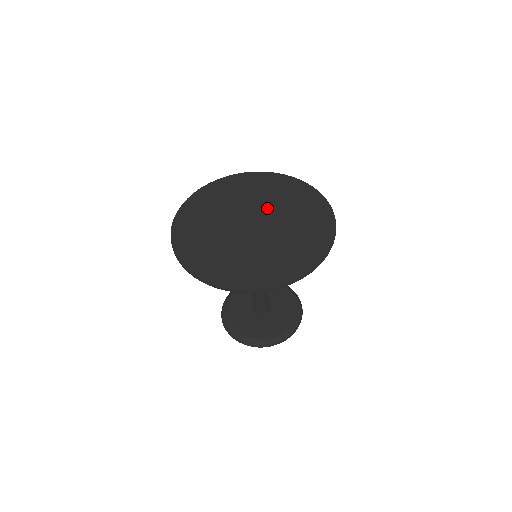
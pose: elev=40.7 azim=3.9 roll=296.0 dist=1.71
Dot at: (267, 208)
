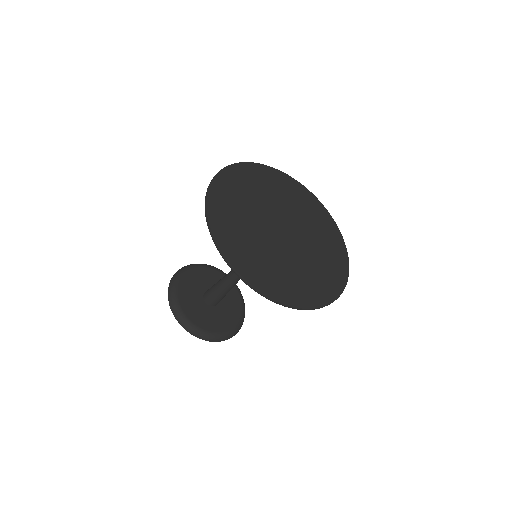
Dot at: (300, 225)
